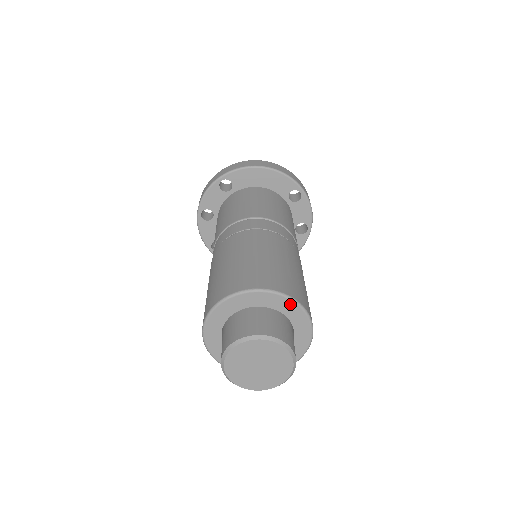
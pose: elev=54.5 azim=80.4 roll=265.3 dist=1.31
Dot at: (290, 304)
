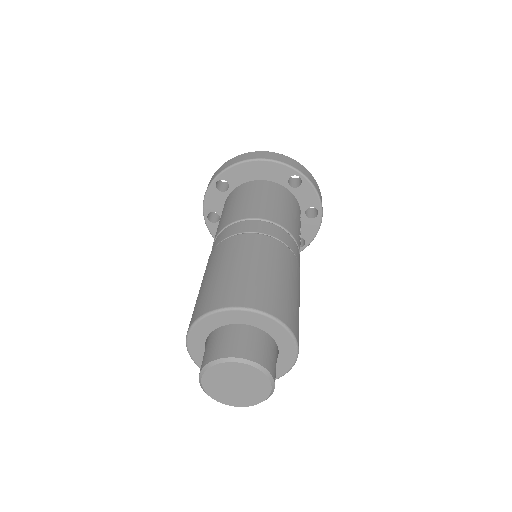
Dot at: (261, 318)
